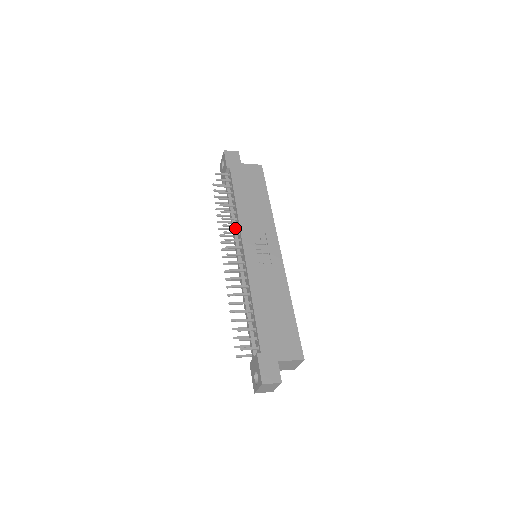
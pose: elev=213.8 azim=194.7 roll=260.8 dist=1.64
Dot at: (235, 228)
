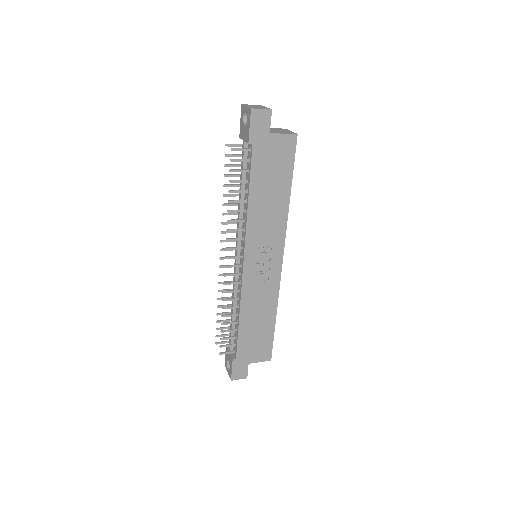
Dot at: (241, 225)
